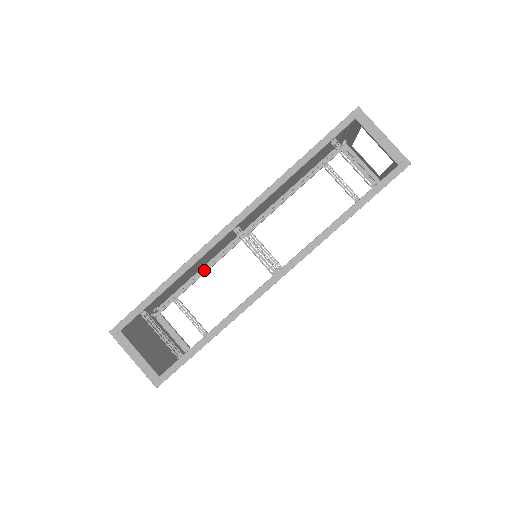
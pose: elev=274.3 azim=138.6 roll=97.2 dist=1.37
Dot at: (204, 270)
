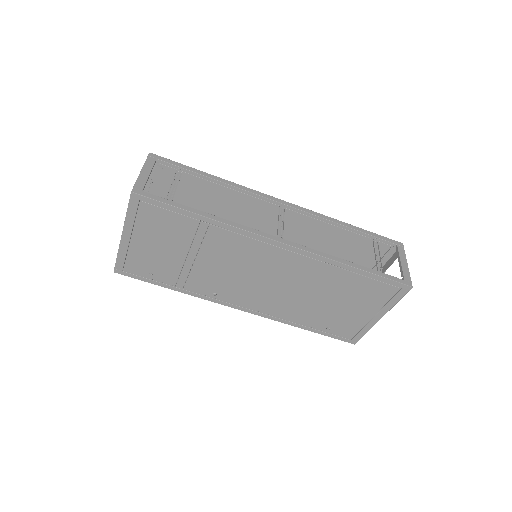
Dot at: occluded
